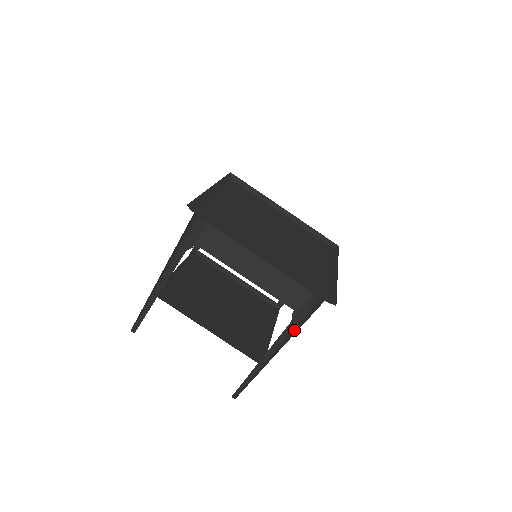
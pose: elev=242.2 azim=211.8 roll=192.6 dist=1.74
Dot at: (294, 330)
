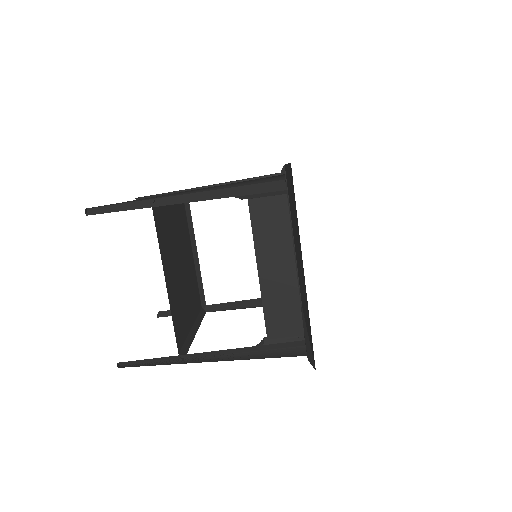
Dot at: (247, 355)
